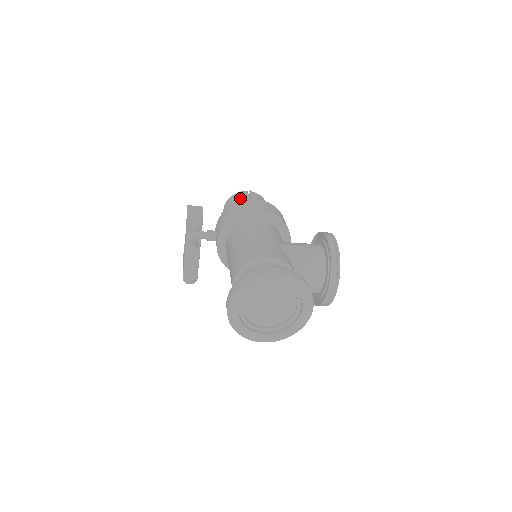
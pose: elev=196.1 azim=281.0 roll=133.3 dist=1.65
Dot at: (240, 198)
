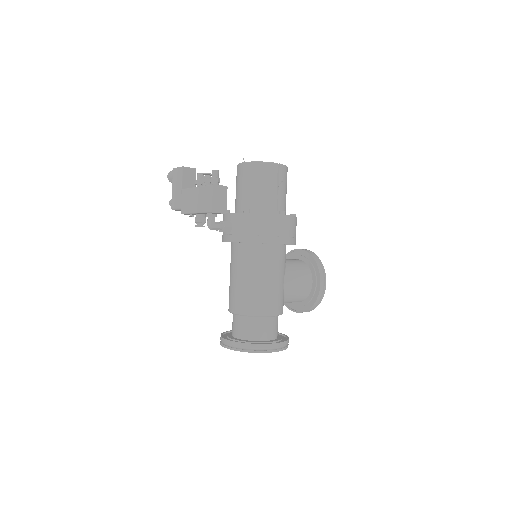
Dot at: (268, 181)
